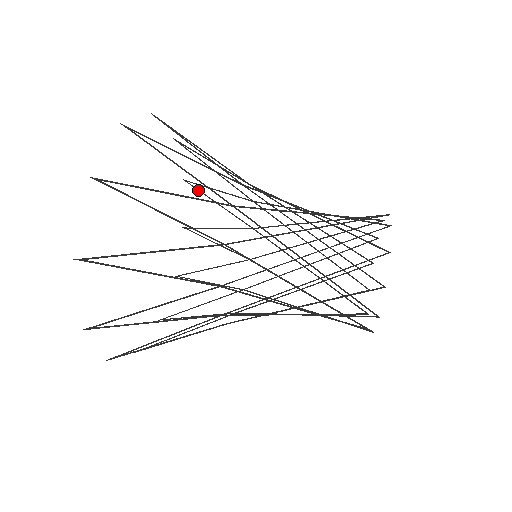
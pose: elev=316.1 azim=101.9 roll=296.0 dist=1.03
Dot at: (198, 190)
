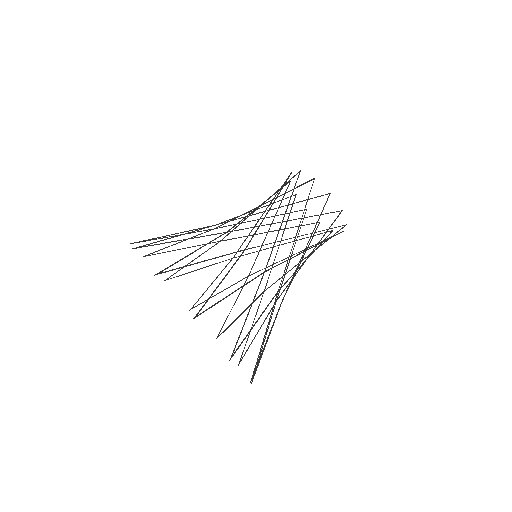
Dot at: occluded
